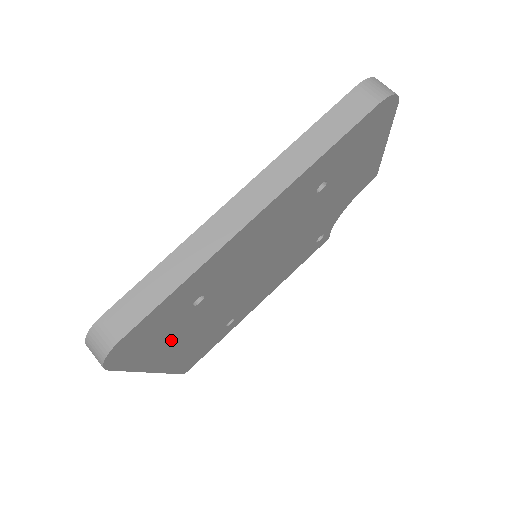
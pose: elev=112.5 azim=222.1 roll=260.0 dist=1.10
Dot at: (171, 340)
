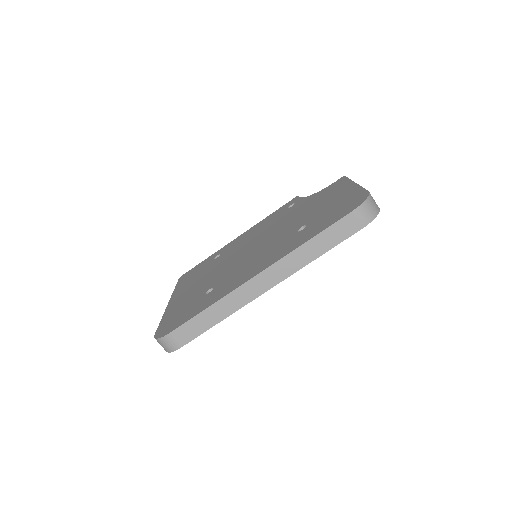
Dot at: occluded
